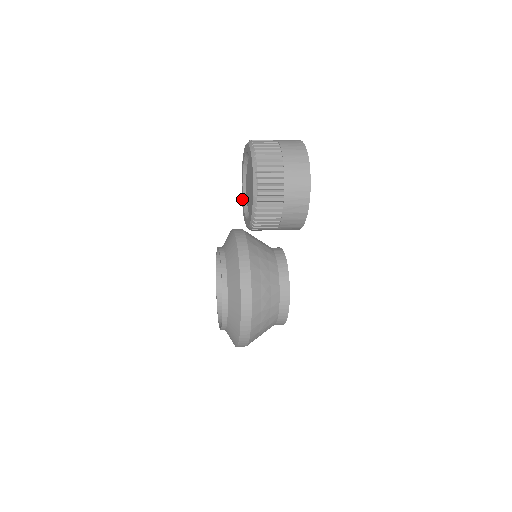
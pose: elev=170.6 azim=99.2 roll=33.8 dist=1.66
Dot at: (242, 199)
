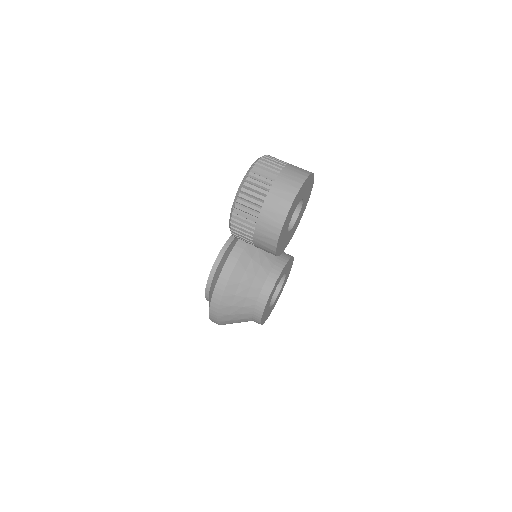
Dot at: occluded
